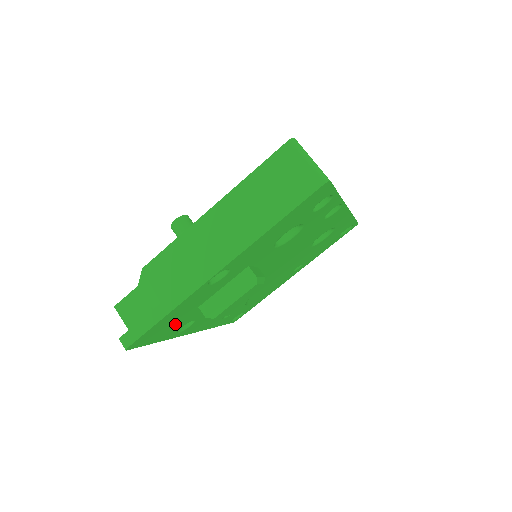
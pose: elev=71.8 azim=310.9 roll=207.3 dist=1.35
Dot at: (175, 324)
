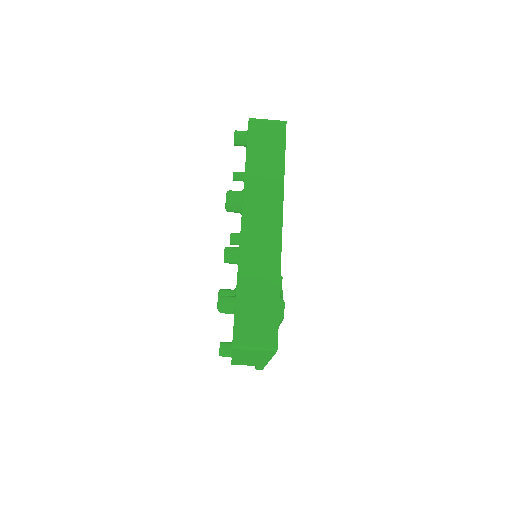
Dot at: occluded
